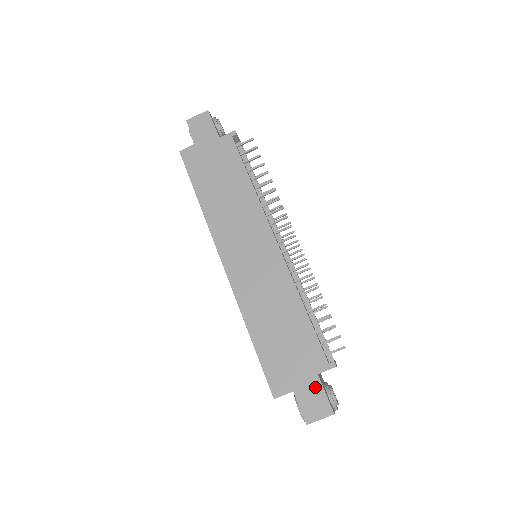
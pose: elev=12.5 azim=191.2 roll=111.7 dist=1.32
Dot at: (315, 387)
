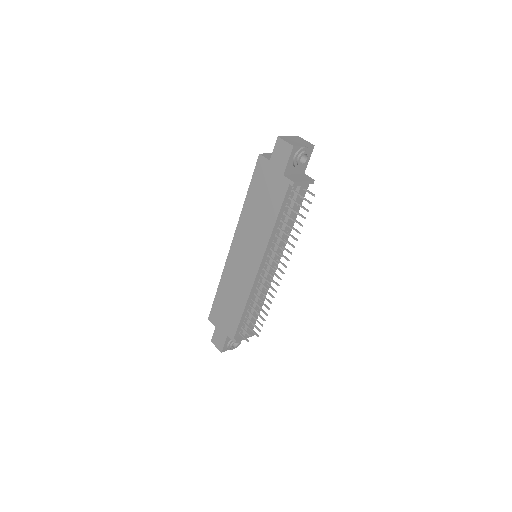
Dot at: (223, 337)
